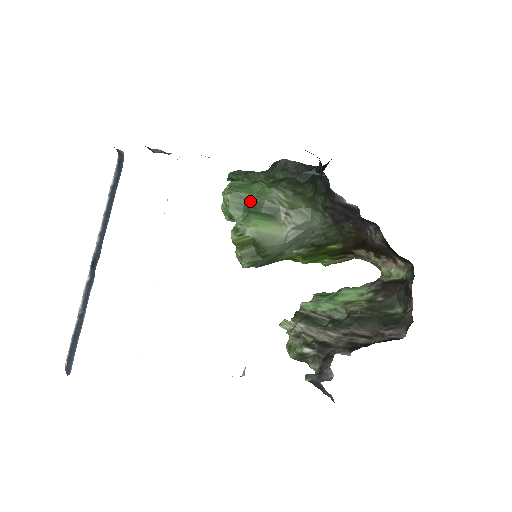
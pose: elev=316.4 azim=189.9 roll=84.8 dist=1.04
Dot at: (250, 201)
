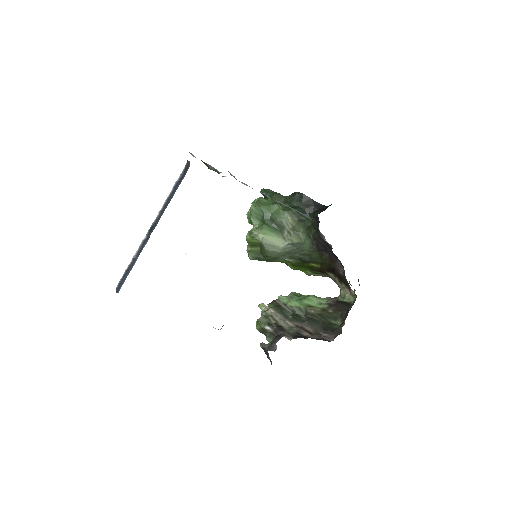
Dot at: (267, 216)
